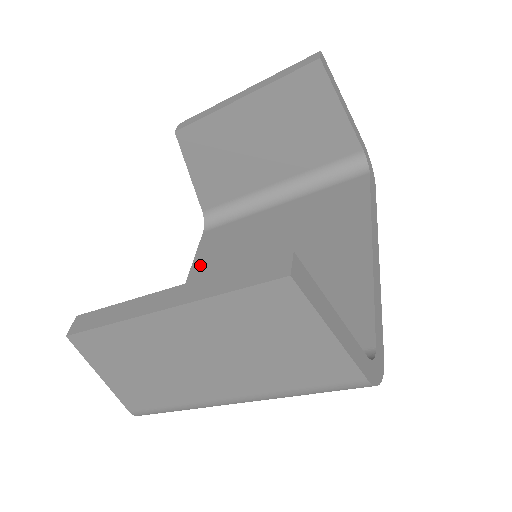
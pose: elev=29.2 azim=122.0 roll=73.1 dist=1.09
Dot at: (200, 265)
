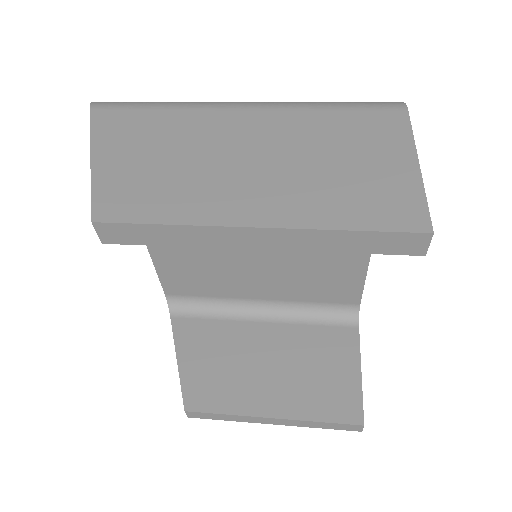
Dot at: occluded
